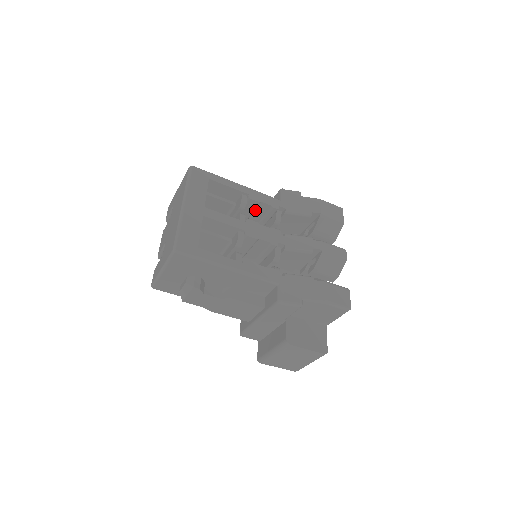
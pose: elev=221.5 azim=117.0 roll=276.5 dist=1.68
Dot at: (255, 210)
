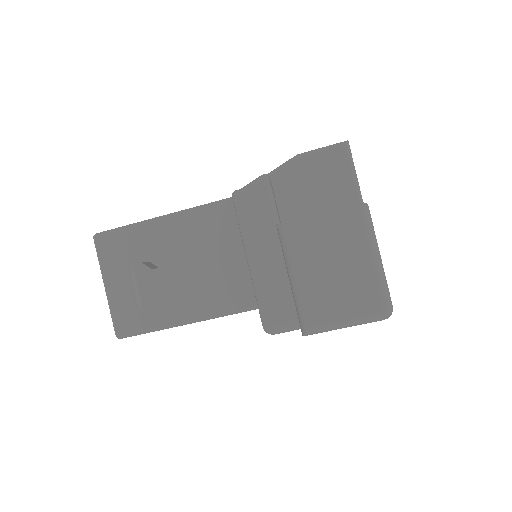
Dot at: occluded
